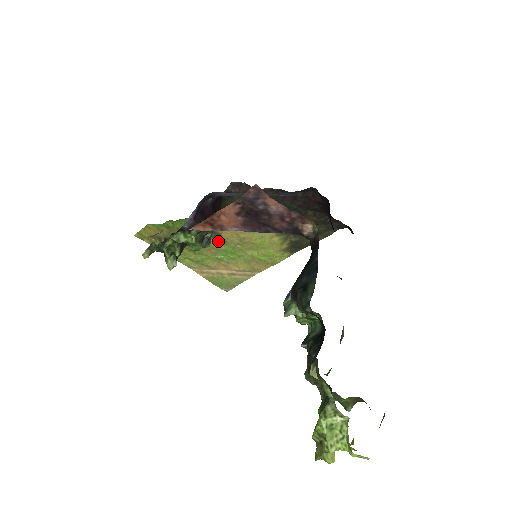
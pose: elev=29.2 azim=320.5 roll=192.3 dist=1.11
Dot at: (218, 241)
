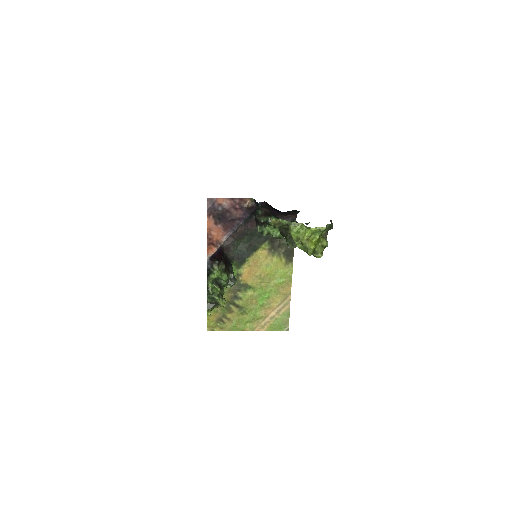
Dot at: (250, 291)
